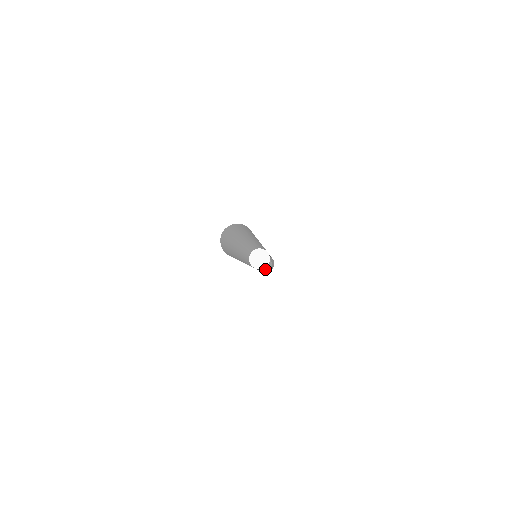
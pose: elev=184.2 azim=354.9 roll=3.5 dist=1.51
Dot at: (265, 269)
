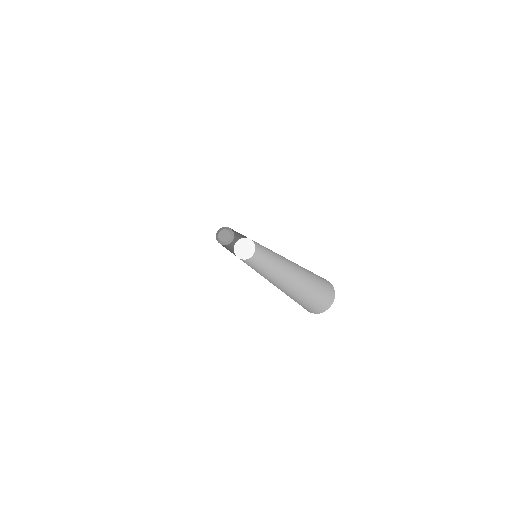
Dot at: (227, 240)
